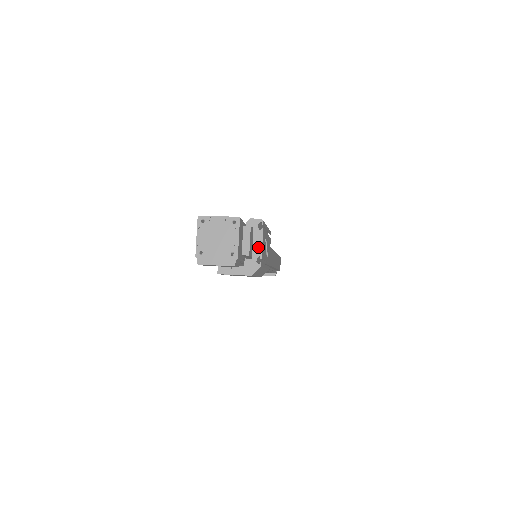
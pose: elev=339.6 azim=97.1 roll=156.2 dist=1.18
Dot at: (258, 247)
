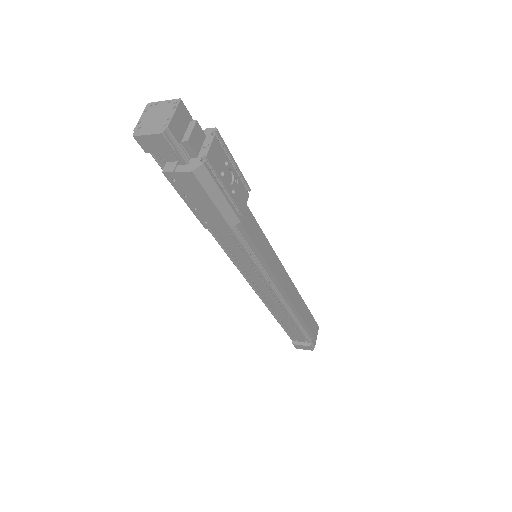
Dot at: (206, 148)
